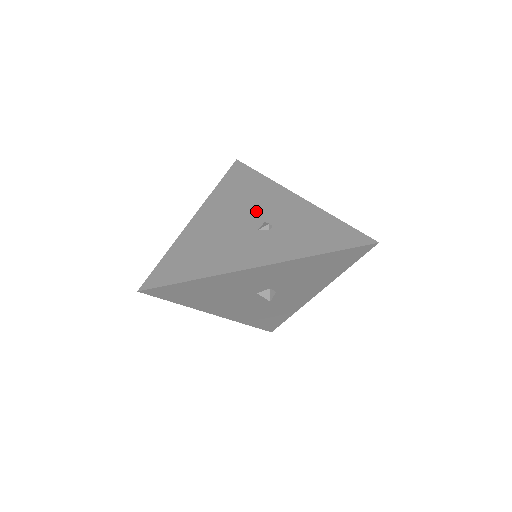
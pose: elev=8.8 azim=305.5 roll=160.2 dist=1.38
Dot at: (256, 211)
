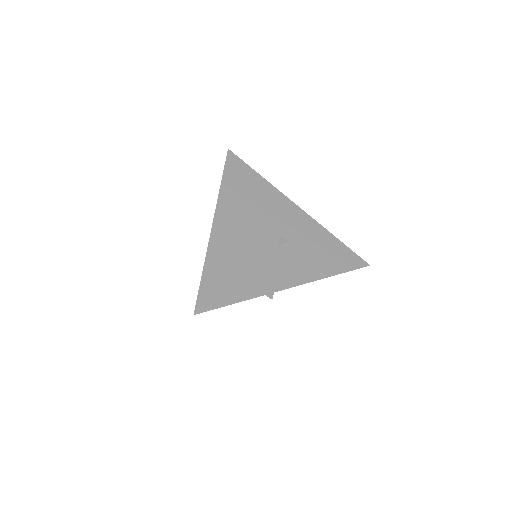
Dot at: (269, 222)
